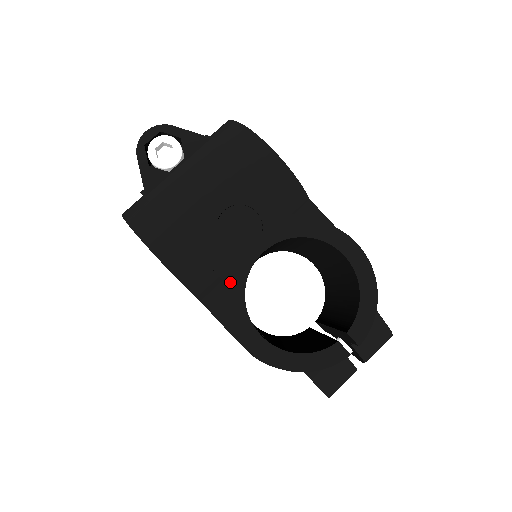
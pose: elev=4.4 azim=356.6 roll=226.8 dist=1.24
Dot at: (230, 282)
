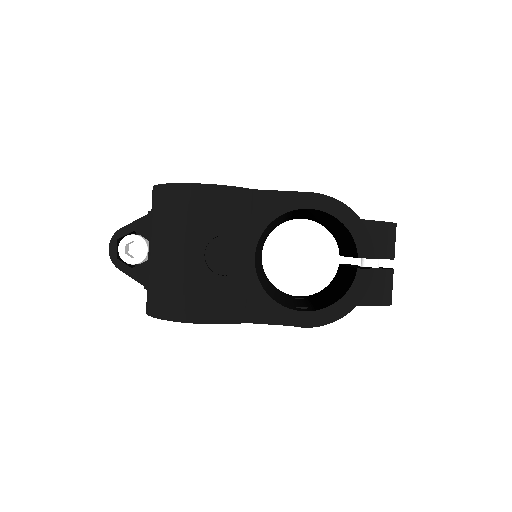
Dot at: (252, 296)
